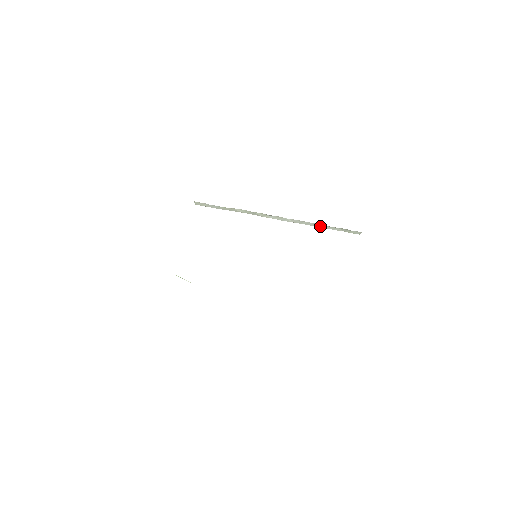
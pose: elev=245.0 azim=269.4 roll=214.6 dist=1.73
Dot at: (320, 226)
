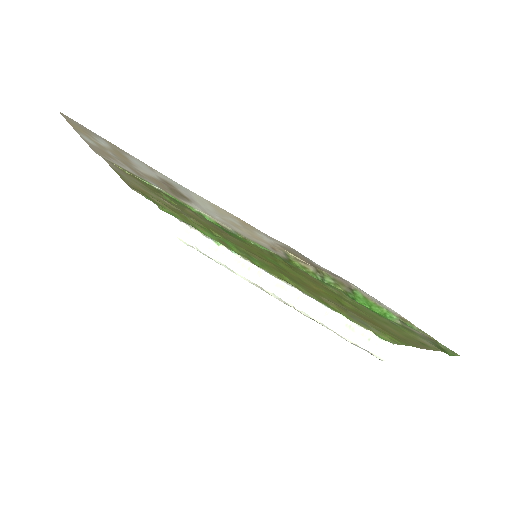
Dot at: (331, 323)
